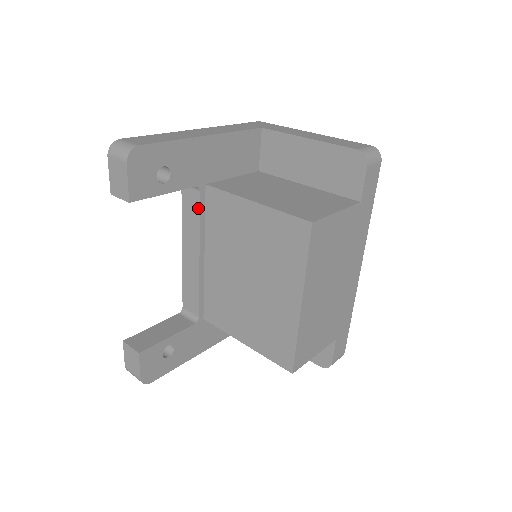
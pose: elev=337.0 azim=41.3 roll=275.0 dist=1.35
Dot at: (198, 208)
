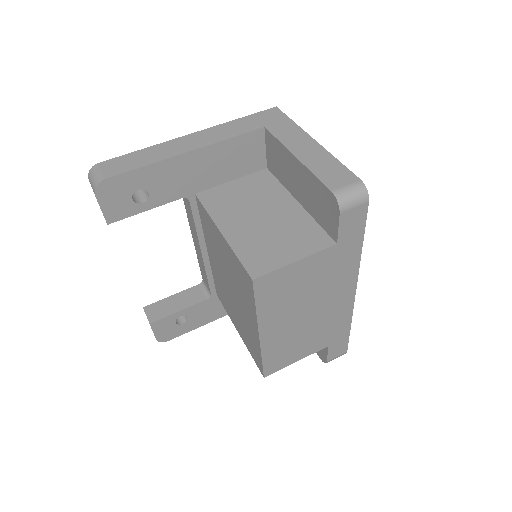
Dot at: (191, 213)
